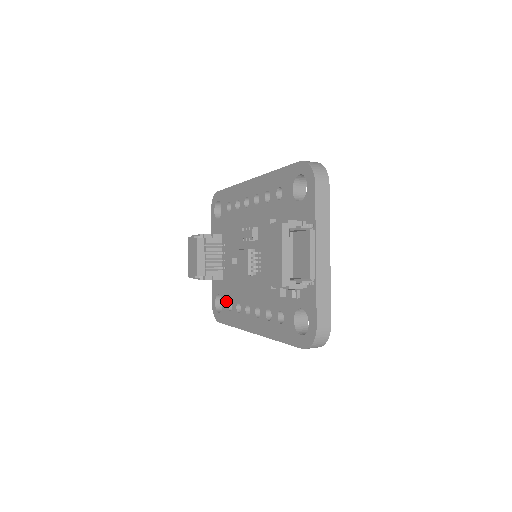
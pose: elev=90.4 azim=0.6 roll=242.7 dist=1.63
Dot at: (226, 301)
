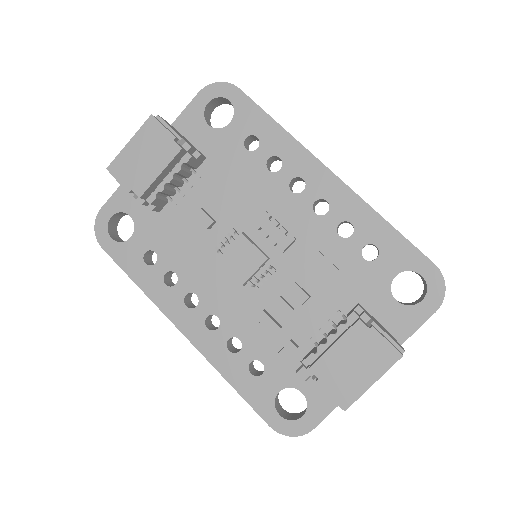
Dot at: (145, 243)
